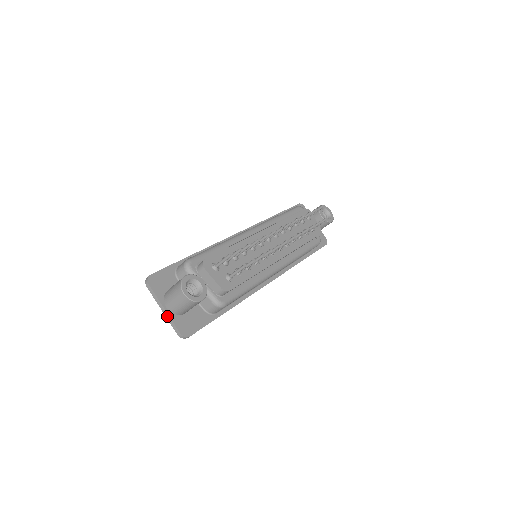
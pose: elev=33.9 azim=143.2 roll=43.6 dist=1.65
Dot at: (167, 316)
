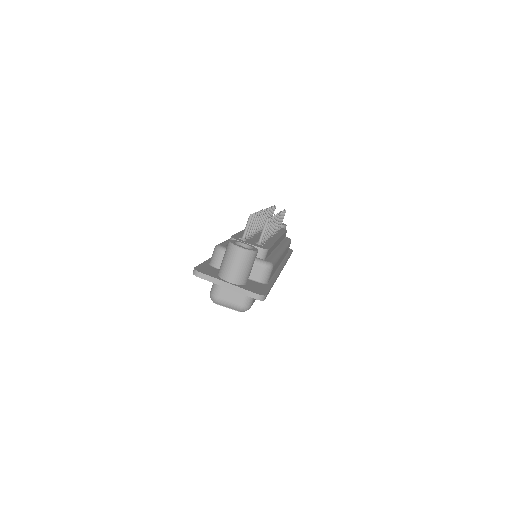
Dot at: (235, 288)
